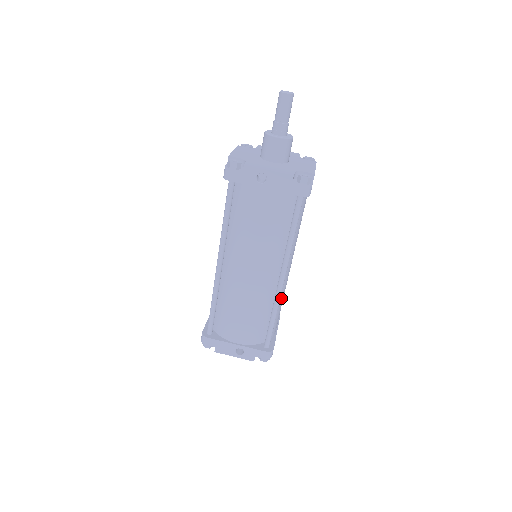
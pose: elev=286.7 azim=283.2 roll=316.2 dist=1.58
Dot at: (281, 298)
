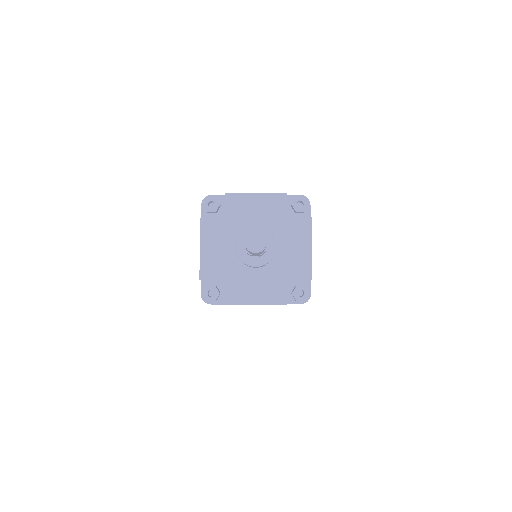
Dot at: occluded
